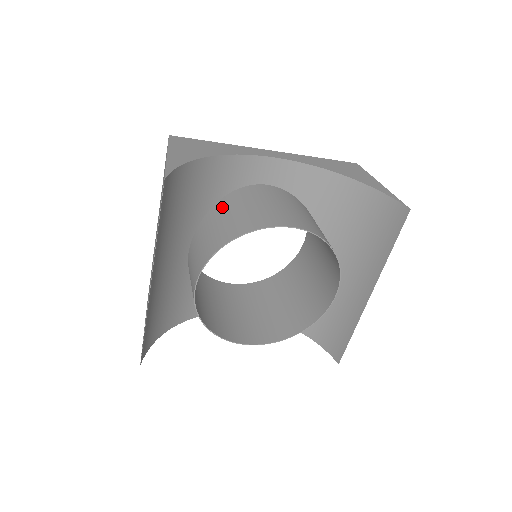
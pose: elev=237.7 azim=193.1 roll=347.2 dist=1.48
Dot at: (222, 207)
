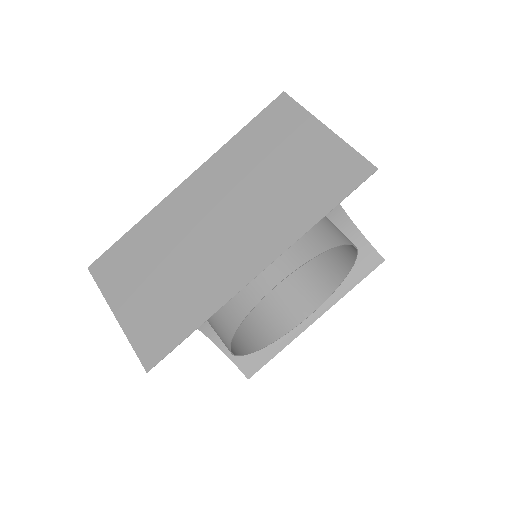
Dot at: occluded
